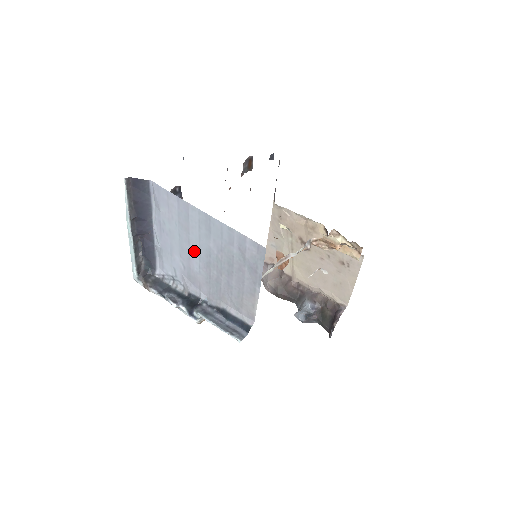
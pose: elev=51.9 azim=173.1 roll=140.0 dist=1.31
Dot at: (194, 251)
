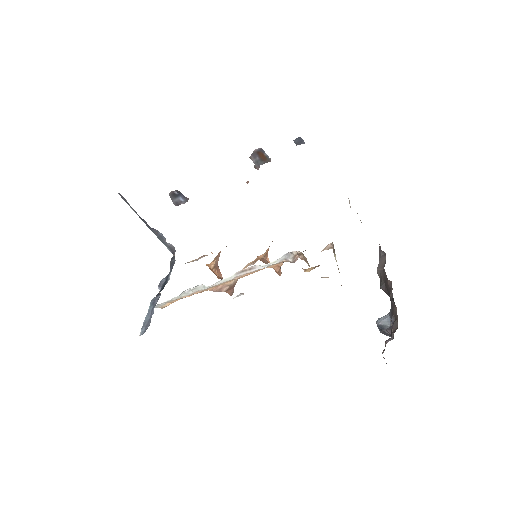
Dot at: occluded
